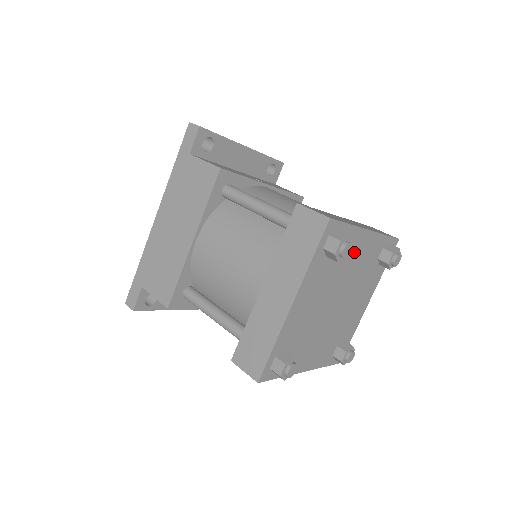
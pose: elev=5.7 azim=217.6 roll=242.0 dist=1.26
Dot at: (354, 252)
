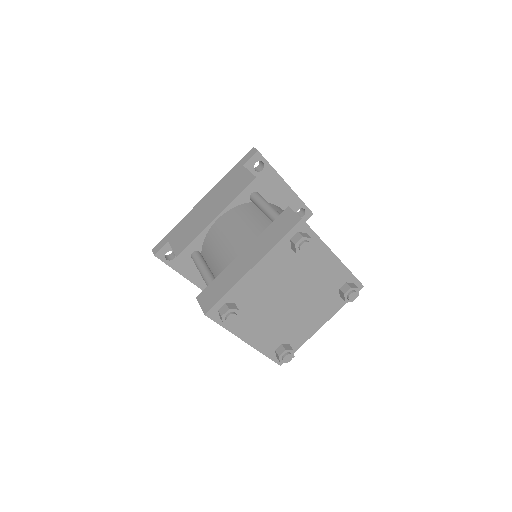
Dot at: (317, 265)
